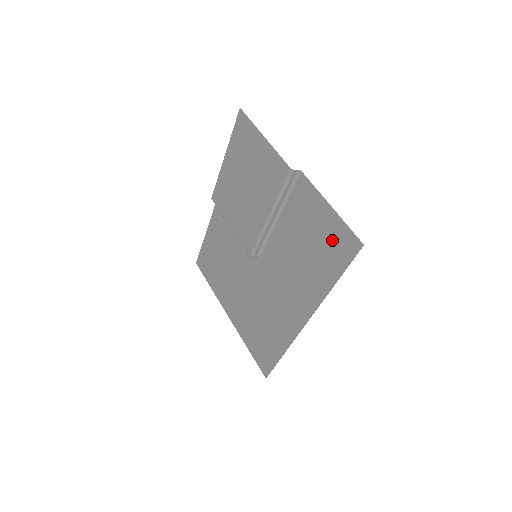
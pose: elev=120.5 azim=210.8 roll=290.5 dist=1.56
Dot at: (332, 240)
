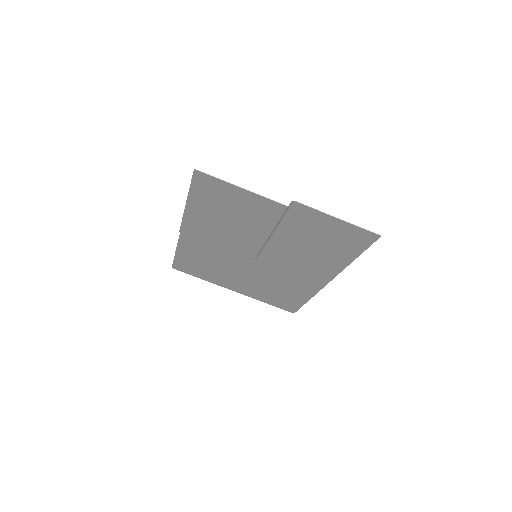
Dot at: (346, 237)
